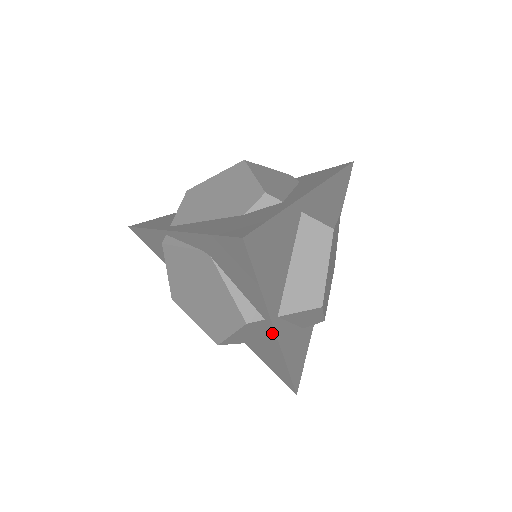
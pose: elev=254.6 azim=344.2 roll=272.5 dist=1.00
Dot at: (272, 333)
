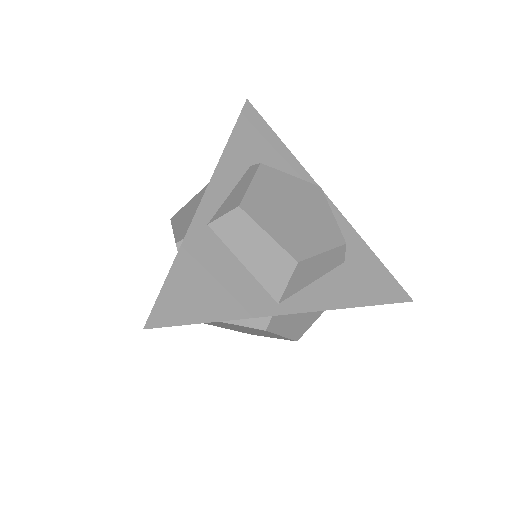
Dot at: (295, 313)
